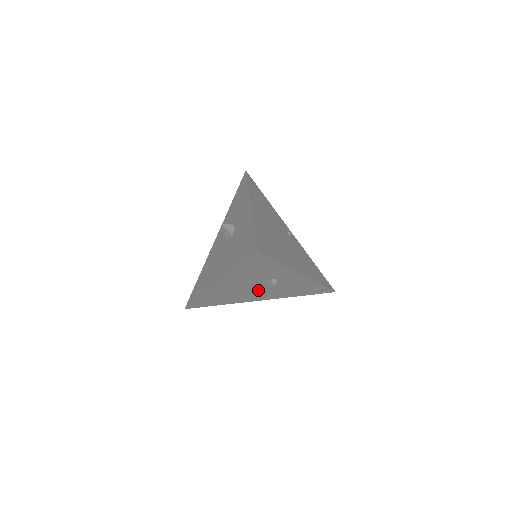
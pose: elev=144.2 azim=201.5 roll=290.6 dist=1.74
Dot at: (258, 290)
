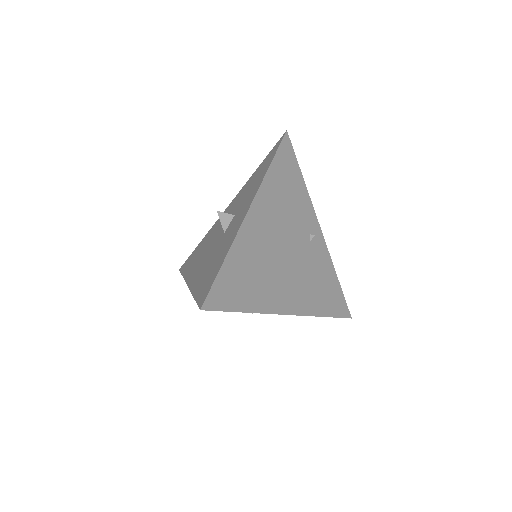
Dot at: occluded
